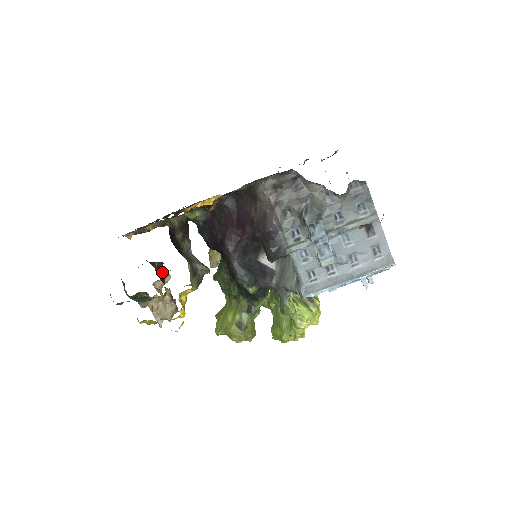
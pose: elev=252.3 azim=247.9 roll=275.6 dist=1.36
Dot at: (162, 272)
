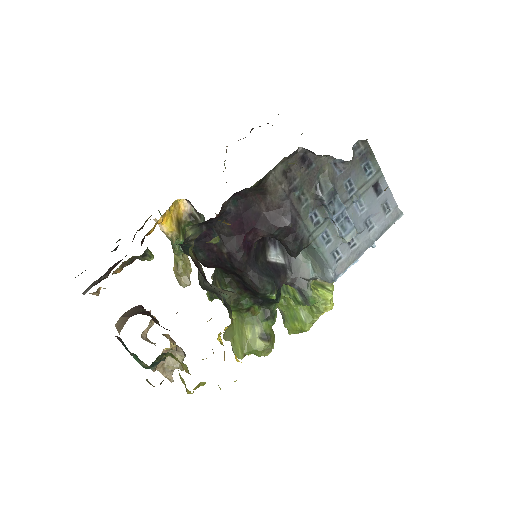
Dot at: (153, 318)
